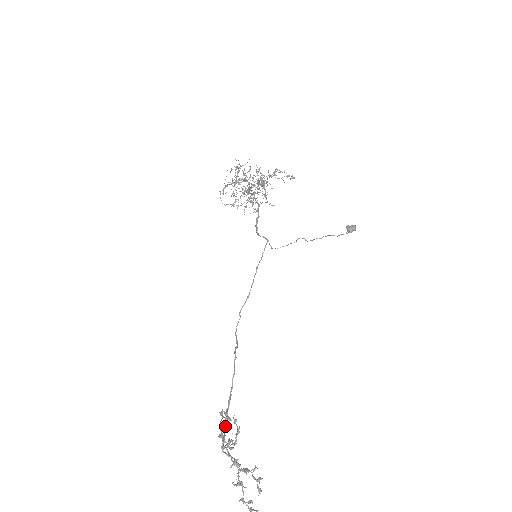
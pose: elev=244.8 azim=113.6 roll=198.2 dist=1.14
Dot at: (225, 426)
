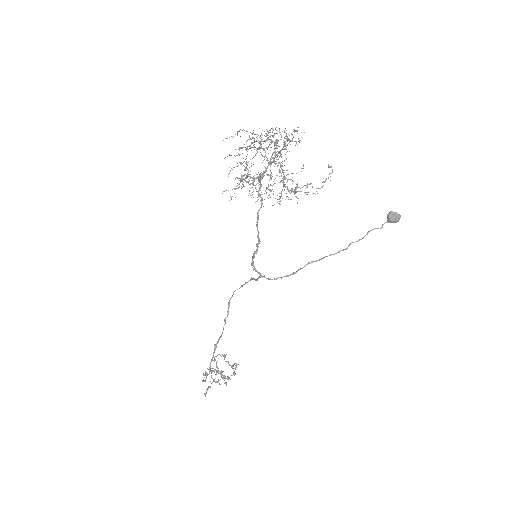
Dot at: (214, 351)
